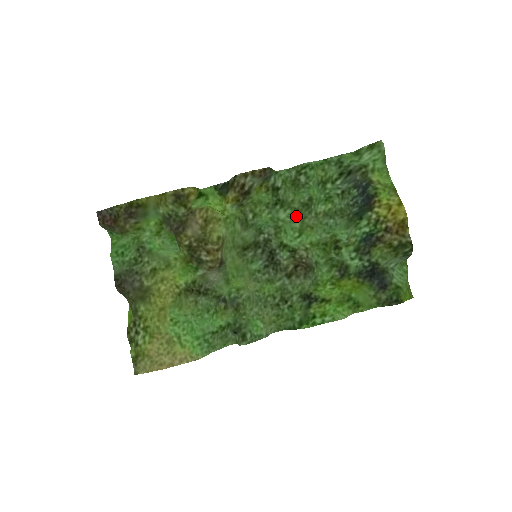
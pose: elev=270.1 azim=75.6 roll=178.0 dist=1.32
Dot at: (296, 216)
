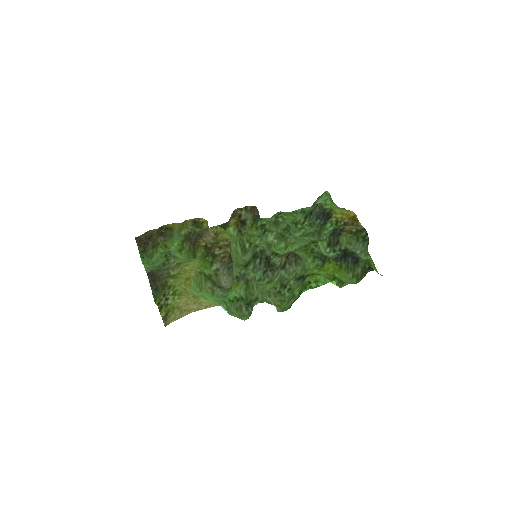
Dot at: (280, 237)
